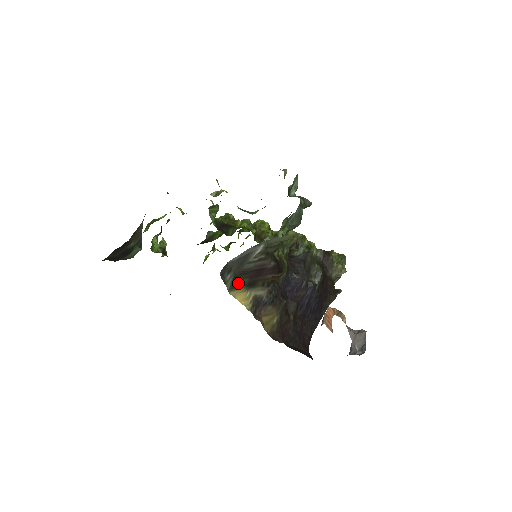
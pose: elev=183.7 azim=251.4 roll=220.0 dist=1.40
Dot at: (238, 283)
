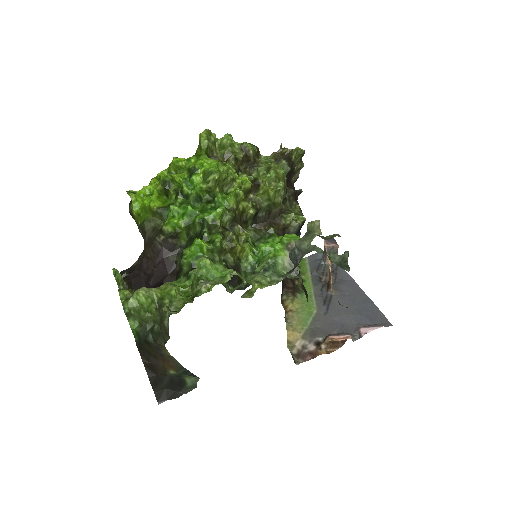
Dot at: occluded
